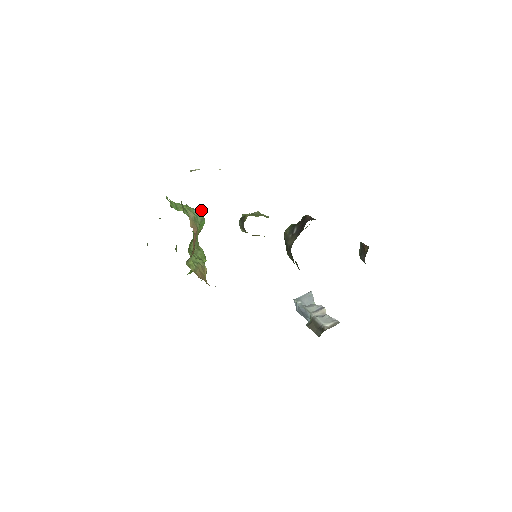
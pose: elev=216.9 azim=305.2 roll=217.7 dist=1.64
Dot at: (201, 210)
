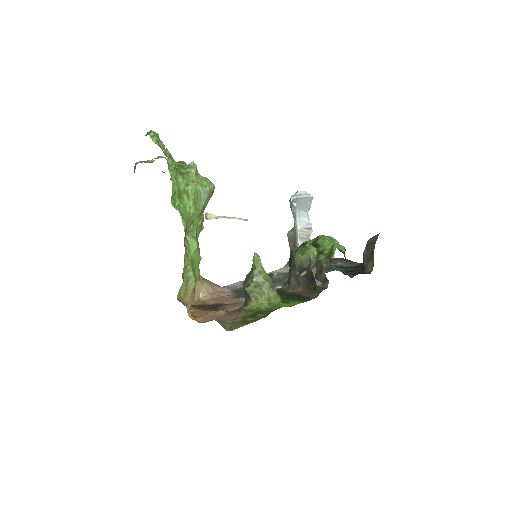
Dot at: (212, 187)
